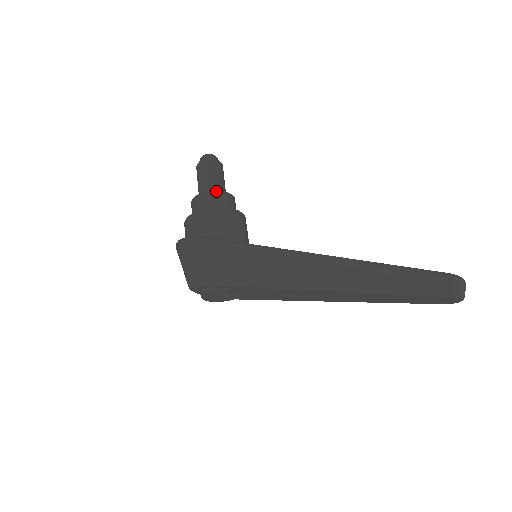
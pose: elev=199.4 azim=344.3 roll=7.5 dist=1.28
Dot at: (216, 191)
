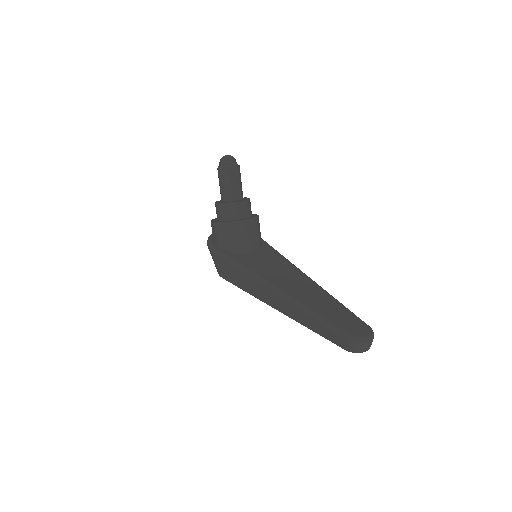
Dot at: (224, 203)
